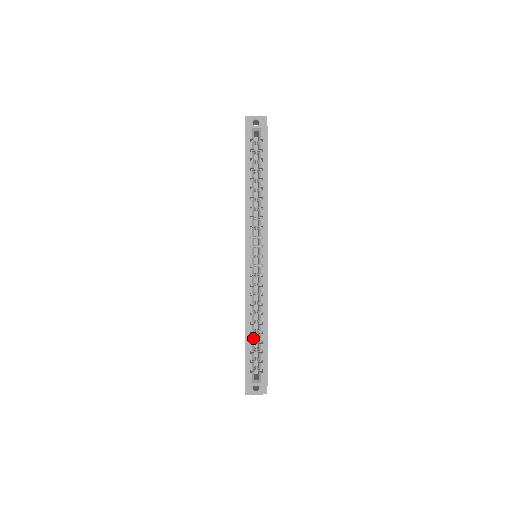
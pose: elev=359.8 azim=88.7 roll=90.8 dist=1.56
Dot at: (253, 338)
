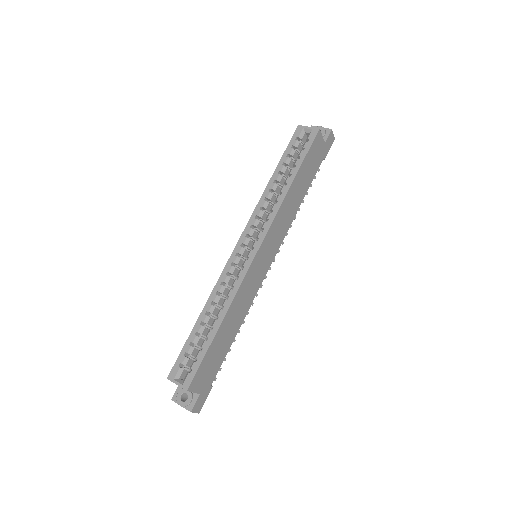
Dot at: (202, 331)
